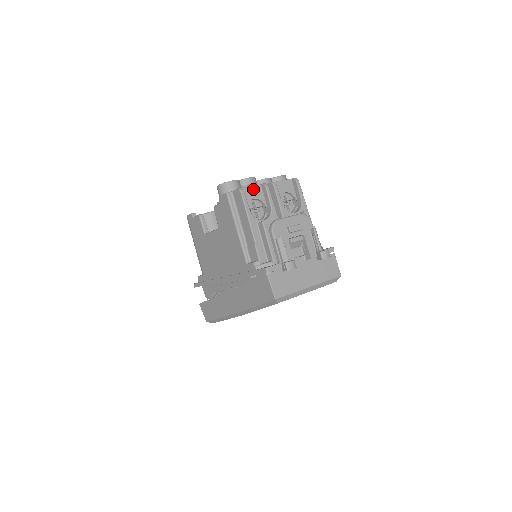
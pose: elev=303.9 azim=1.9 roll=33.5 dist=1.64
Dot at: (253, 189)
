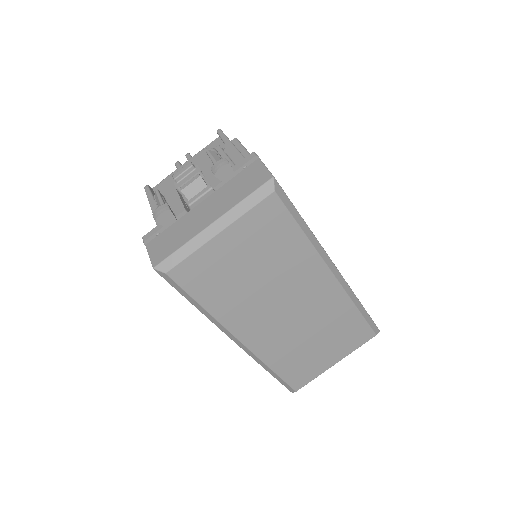
Dot at: occluded
